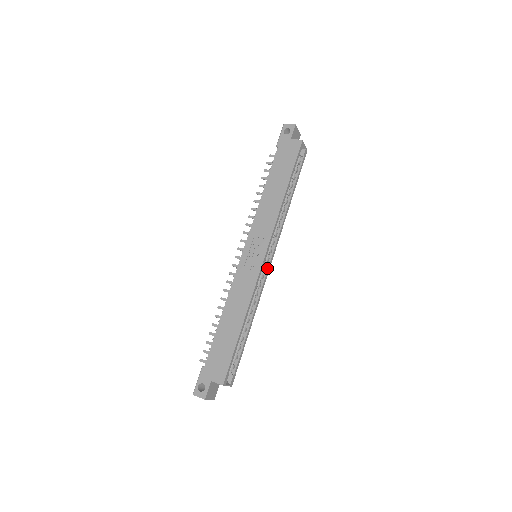
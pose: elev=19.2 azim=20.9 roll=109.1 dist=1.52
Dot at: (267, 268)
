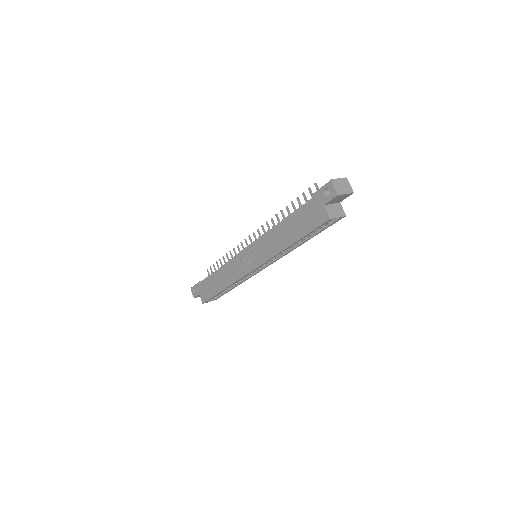
Dot at: (260, 269)
